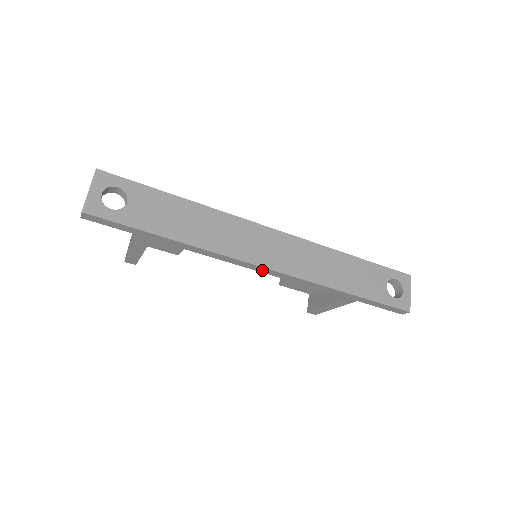
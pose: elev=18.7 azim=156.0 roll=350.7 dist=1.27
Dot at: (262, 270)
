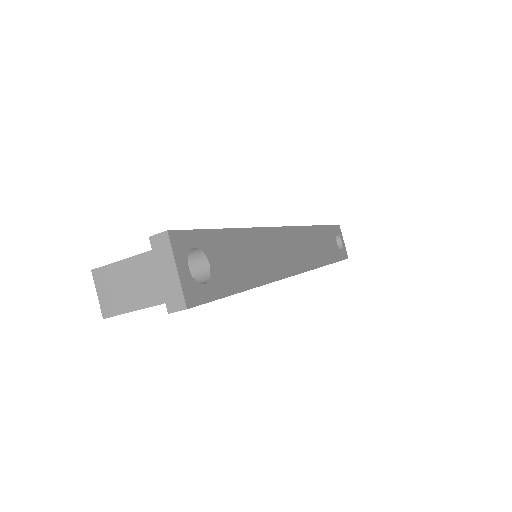
Dot at: occluded
